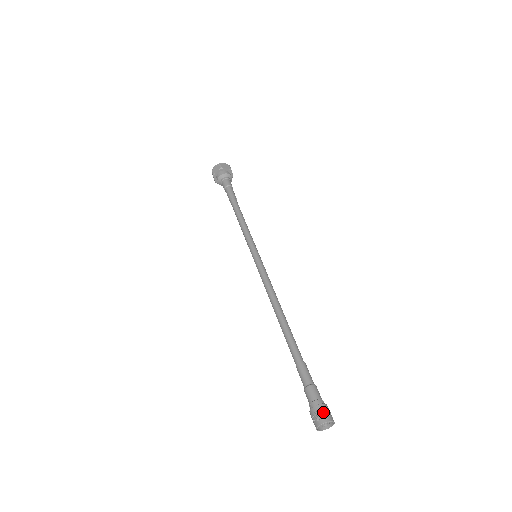
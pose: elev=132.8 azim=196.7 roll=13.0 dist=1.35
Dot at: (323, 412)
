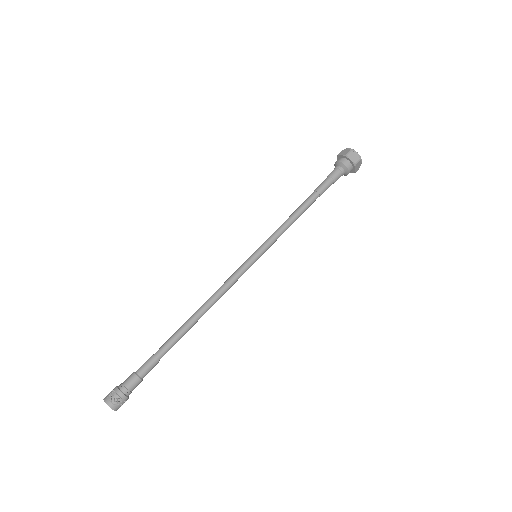
Dot at: (114, 397)
